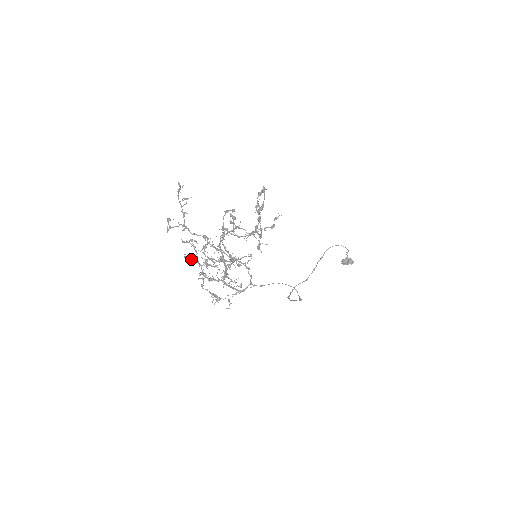
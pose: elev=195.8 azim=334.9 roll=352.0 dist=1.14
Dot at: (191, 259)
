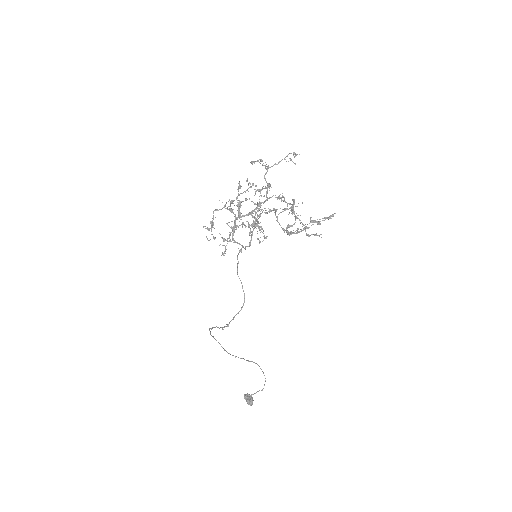
Dot at: (240, 187)
